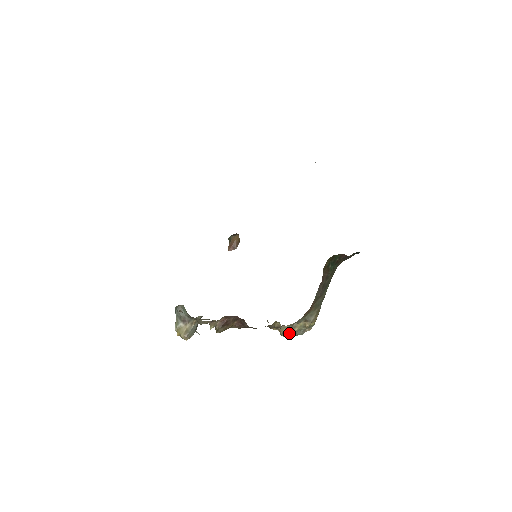
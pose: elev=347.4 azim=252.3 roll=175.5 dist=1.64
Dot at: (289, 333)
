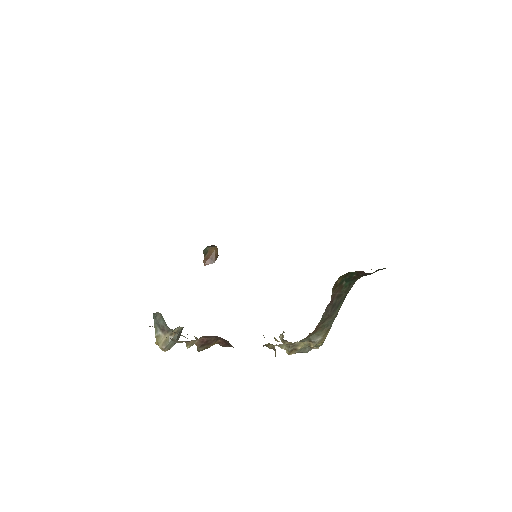
Dot at: (290, 351)
